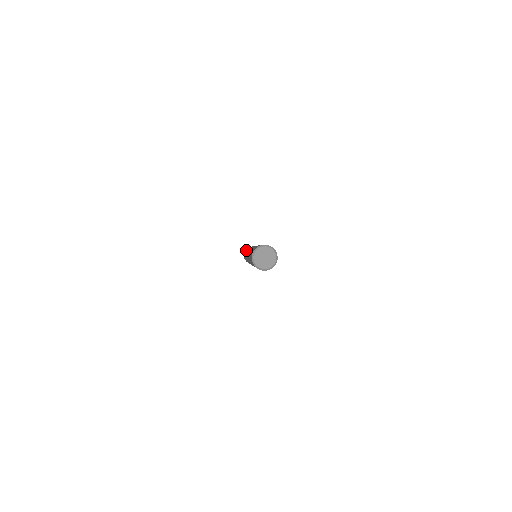
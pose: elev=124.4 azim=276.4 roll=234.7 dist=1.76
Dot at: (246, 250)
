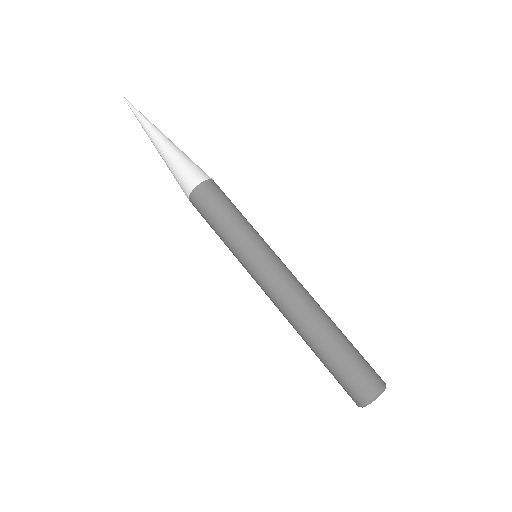
Dot at: (217, 230)
